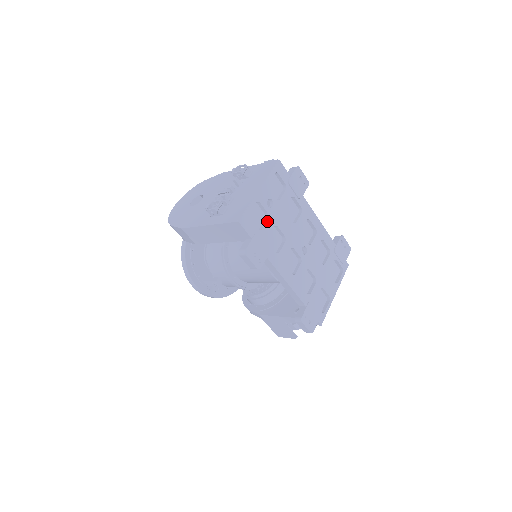
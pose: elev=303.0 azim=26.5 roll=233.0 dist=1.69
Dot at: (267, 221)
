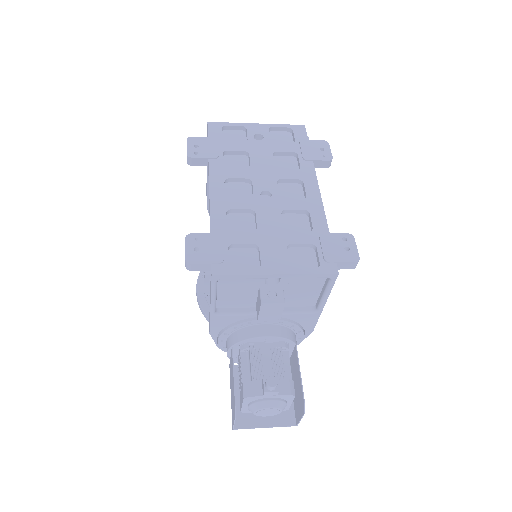
Dot at: (240, 143)
